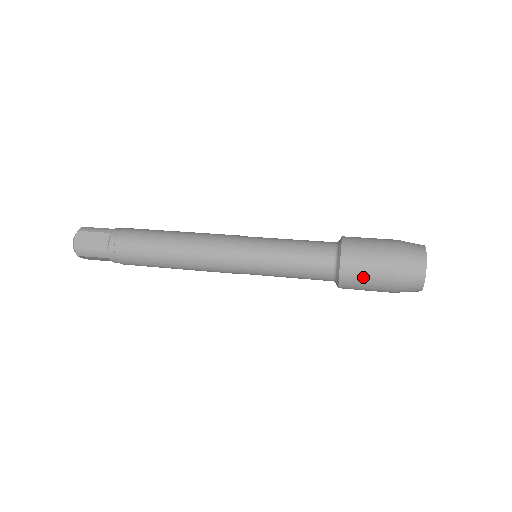
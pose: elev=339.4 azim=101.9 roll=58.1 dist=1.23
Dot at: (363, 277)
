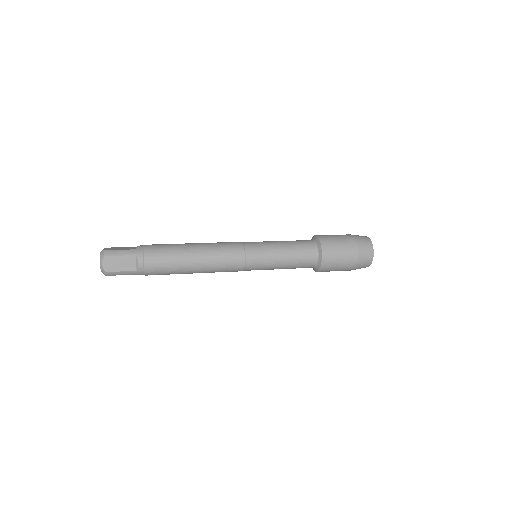
Dot at: (335, 267)
